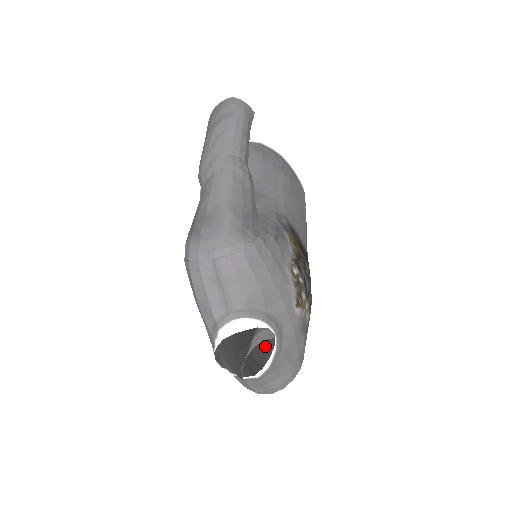
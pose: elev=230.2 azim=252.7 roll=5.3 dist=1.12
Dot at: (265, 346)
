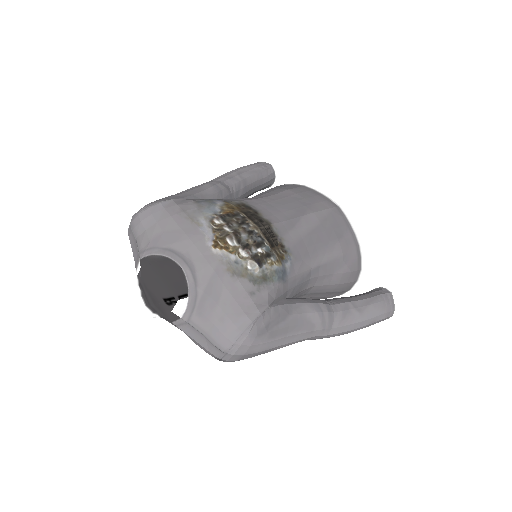
Dot at: (152, 266)
